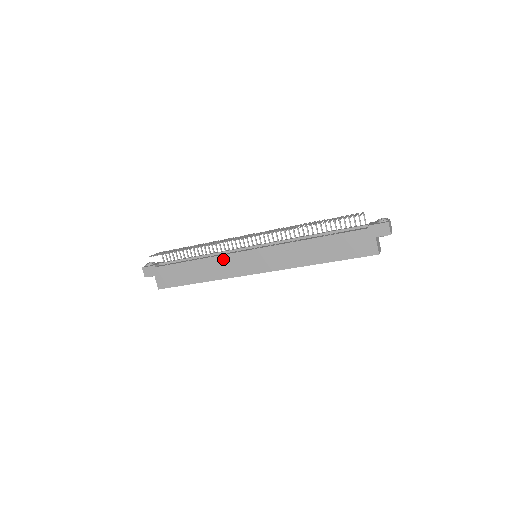
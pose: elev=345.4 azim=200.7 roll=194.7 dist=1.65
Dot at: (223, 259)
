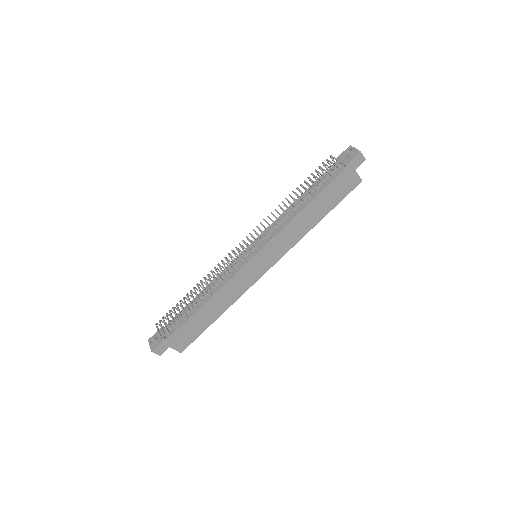
Dot at: (232, 282)
